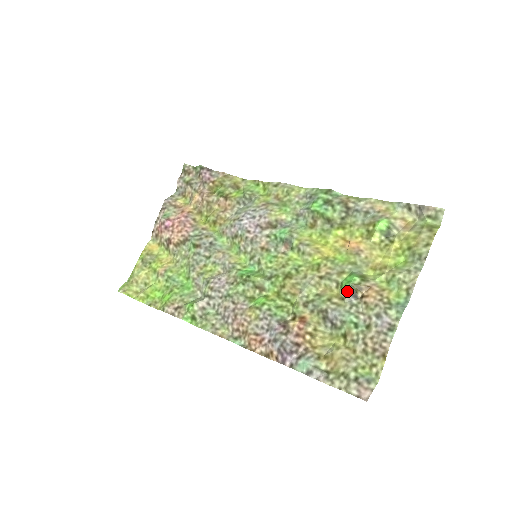
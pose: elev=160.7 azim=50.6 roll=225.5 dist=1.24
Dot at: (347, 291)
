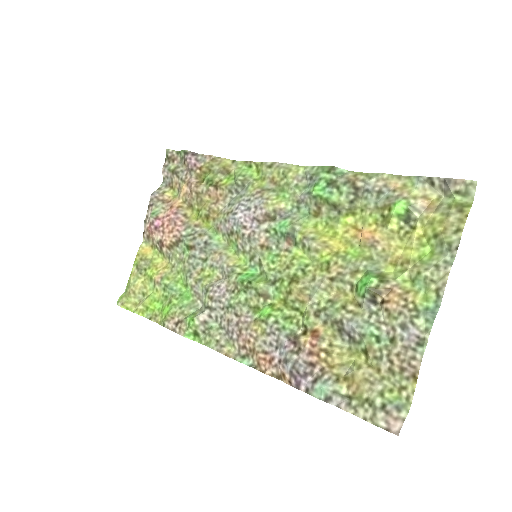
Dot at: (364, 296)
